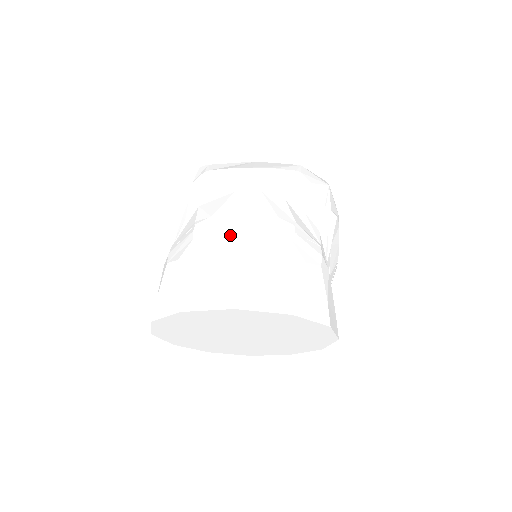
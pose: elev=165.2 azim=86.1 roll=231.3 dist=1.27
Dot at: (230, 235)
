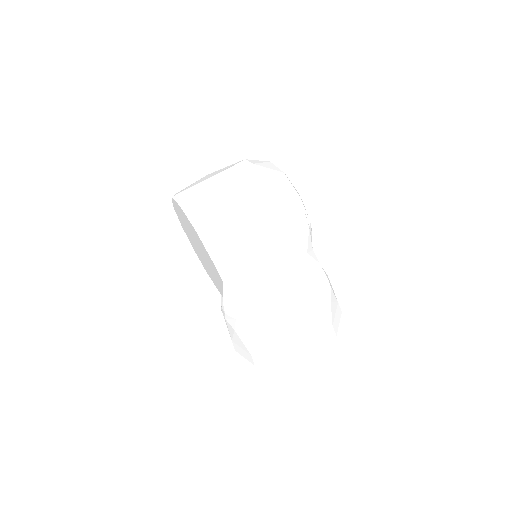
Dot at: (293, 322)
